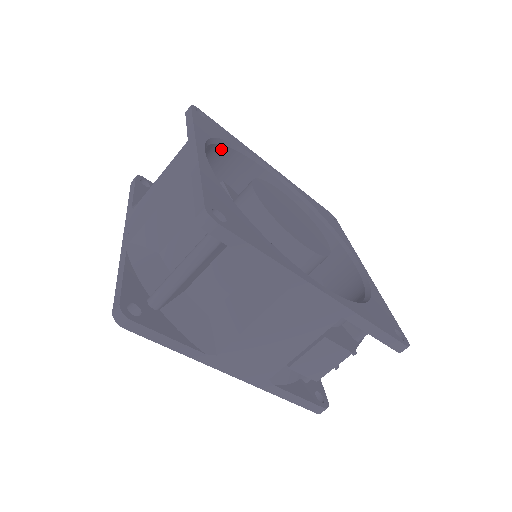
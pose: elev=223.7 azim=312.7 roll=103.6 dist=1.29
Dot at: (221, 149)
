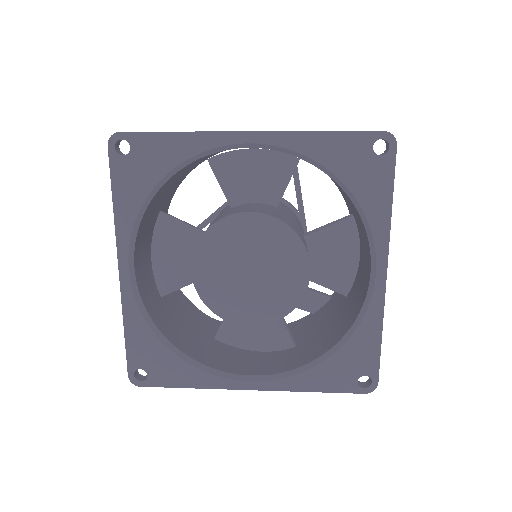
Dot at: (166, 183)
